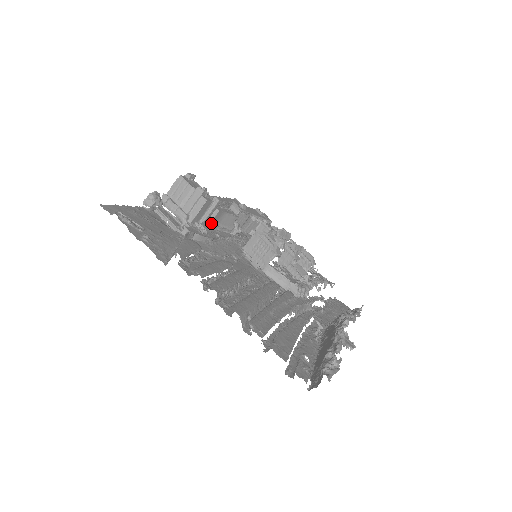
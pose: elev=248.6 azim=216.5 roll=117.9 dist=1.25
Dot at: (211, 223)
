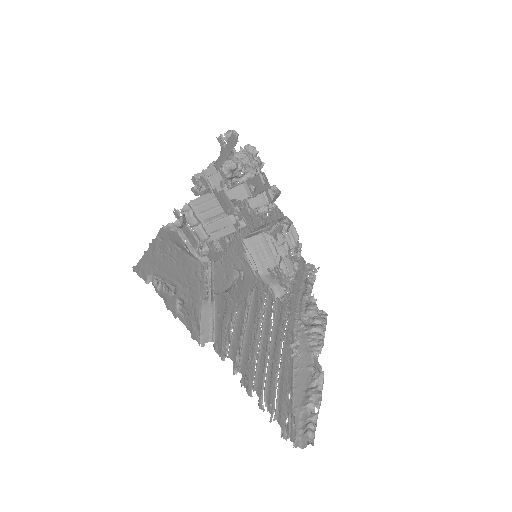
Dot at: occluded
